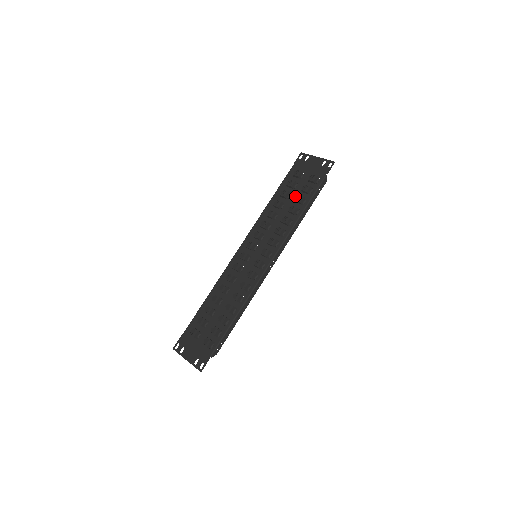
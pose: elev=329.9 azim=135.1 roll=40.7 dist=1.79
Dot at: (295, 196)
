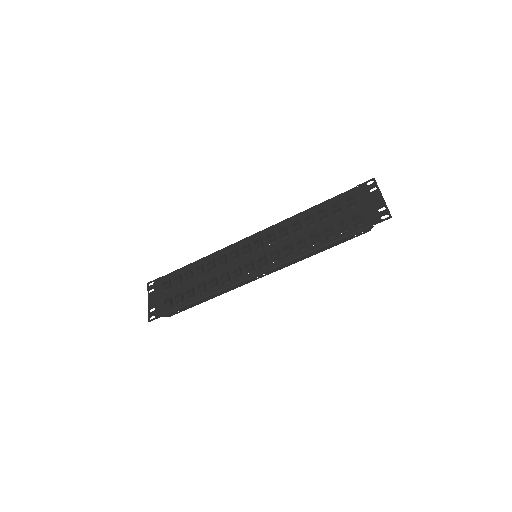
Dot at: (329, 224)
